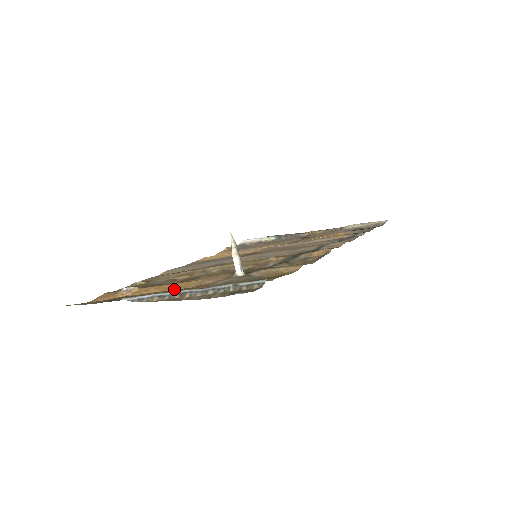
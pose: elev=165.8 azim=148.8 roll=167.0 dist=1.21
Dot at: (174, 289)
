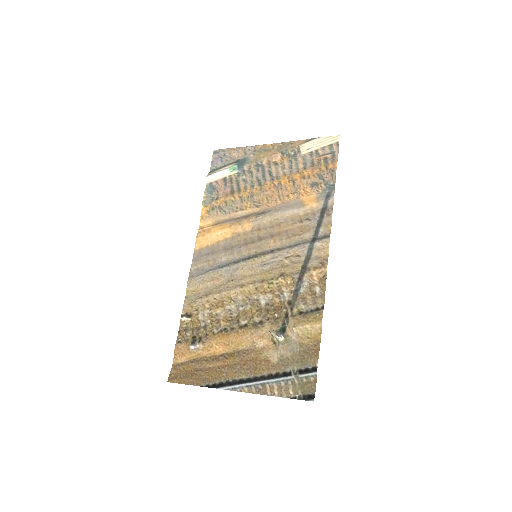
Dot at: (234, 347)
